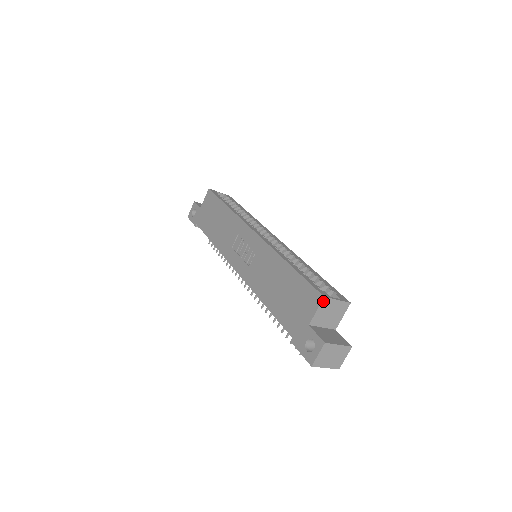
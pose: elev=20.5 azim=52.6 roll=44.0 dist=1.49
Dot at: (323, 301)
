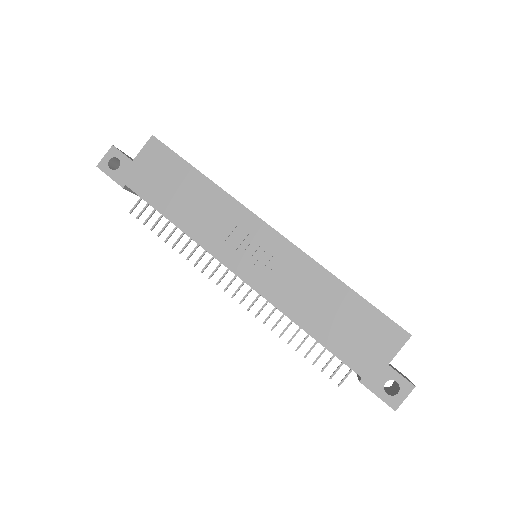
Dot at: (408, 339)
